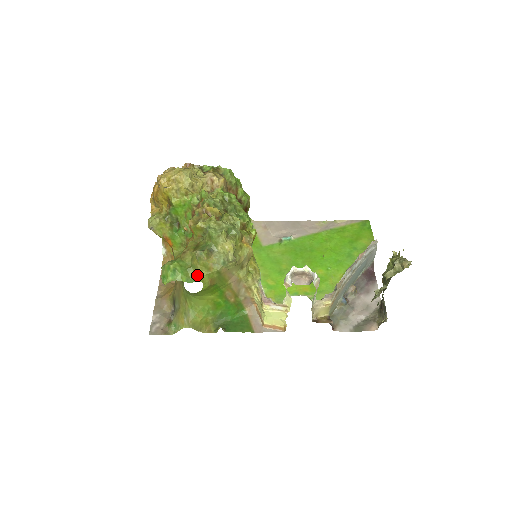
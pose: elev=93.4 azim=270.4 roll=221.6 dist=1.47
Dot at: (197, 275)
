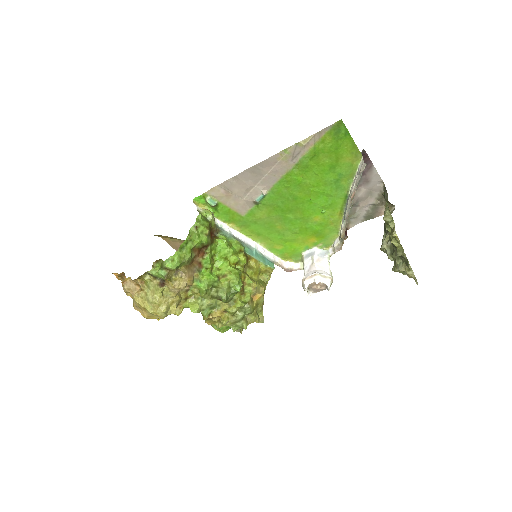
Dot at: occluded
